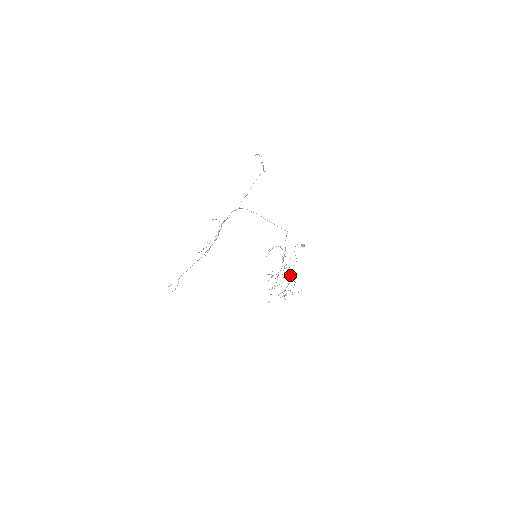
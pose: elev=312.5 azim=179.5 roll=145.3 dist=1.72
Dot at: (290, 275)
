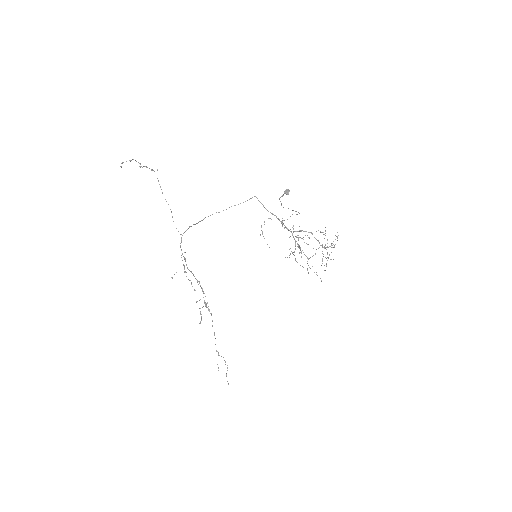
Dot at: occluded
